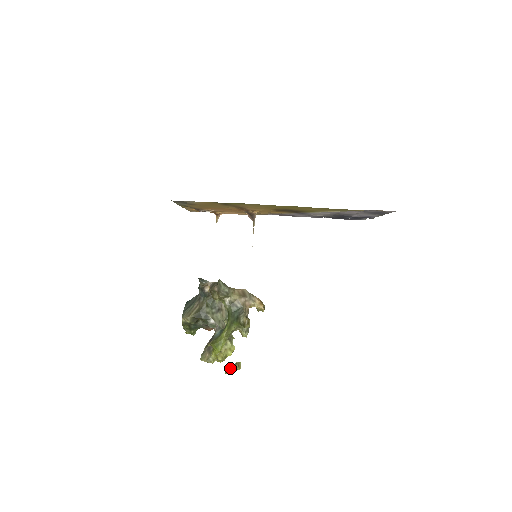
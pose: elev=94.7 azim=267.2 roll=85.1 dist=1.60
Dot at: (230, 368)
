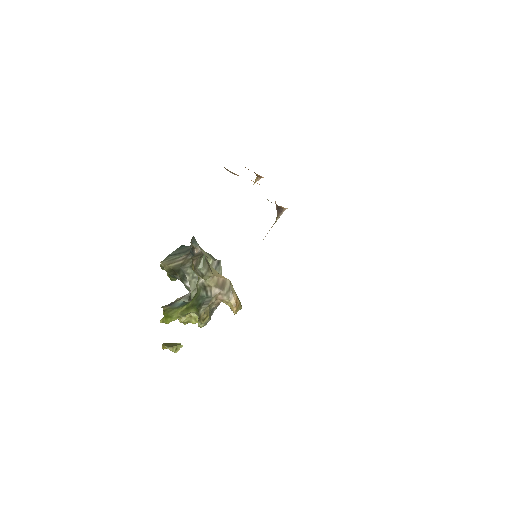
Dot at: (166, 346)
